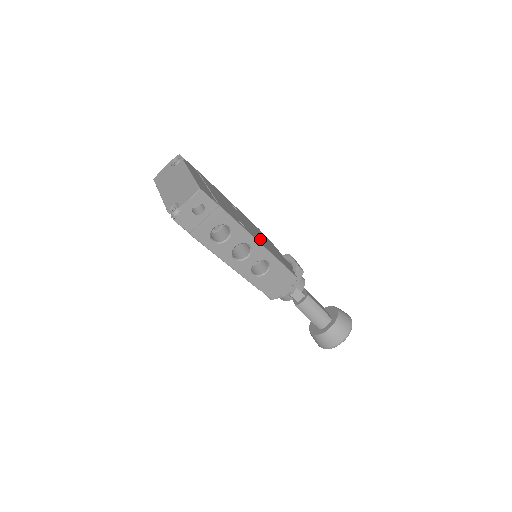
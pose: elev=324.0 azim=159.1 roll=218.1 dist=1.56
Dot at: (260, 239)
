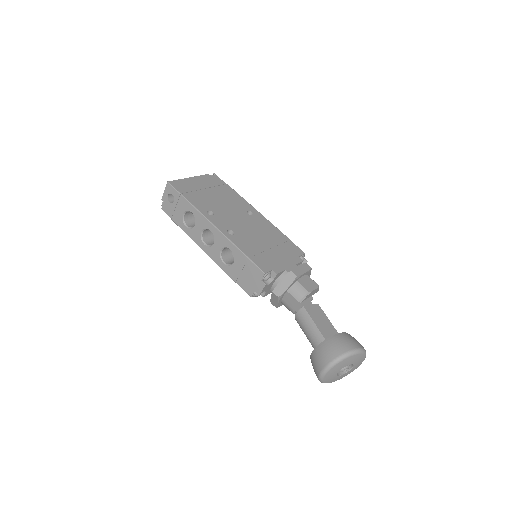
Dot at: (237, 232)
